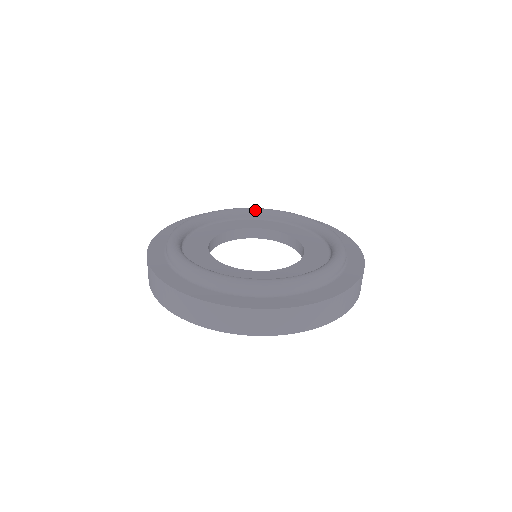
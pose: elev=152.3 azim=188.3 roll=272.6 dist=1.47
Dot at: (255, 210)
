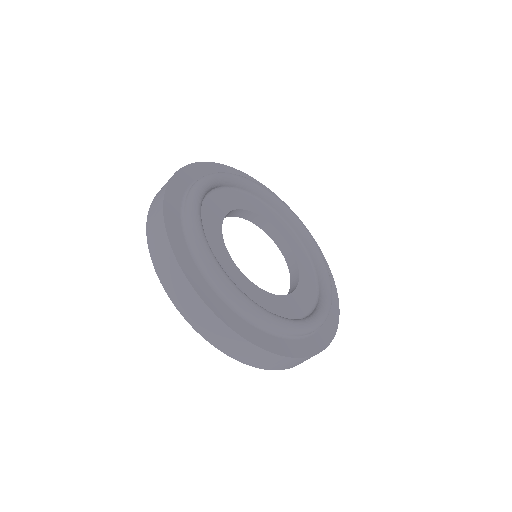
Dot at: (255, 186)
